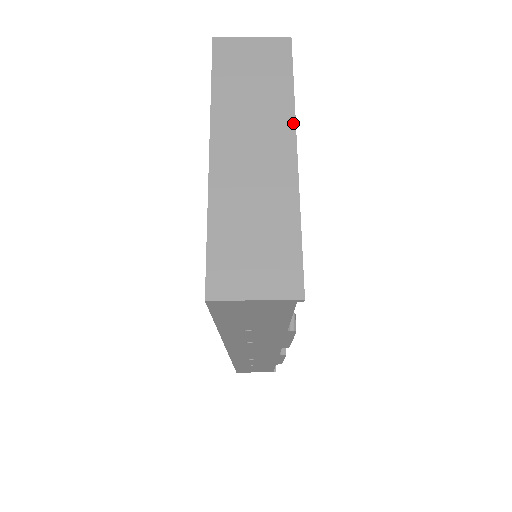
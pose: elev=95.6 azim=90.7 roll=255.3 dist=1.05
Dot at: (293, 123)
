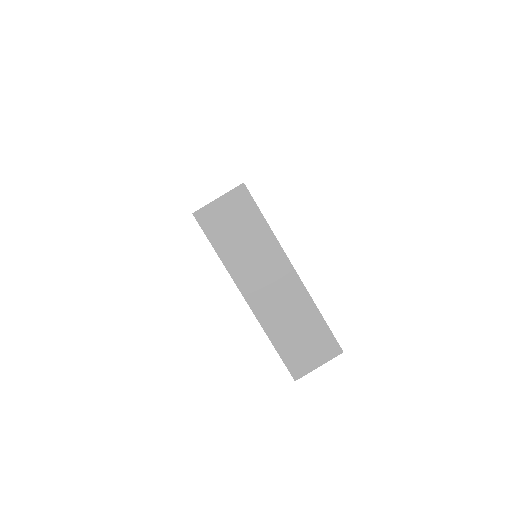
Dot at: (282, 251)
